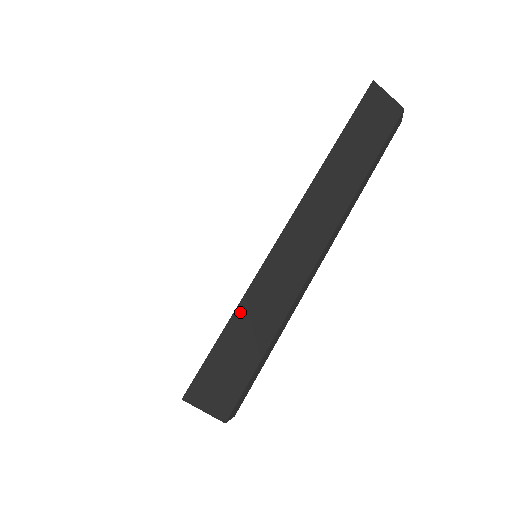
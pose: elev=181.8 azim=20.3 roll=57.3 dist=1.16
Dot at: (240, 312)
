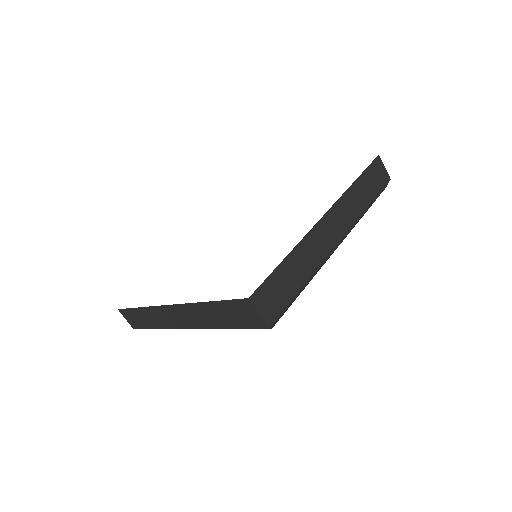
Dot at: (292, 256)
